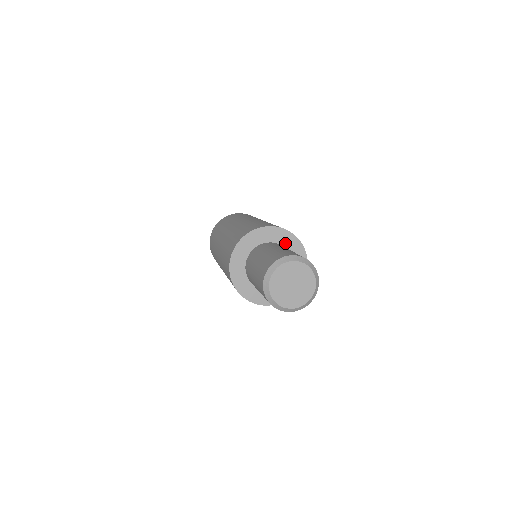
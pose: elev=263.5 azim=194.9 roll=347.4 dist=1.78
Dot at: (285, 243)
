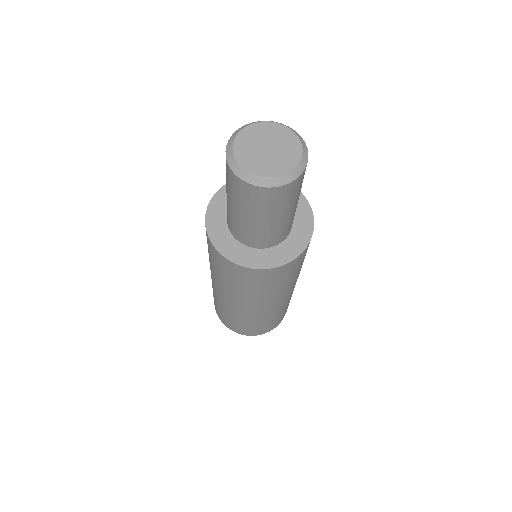
Dot at: occluded
